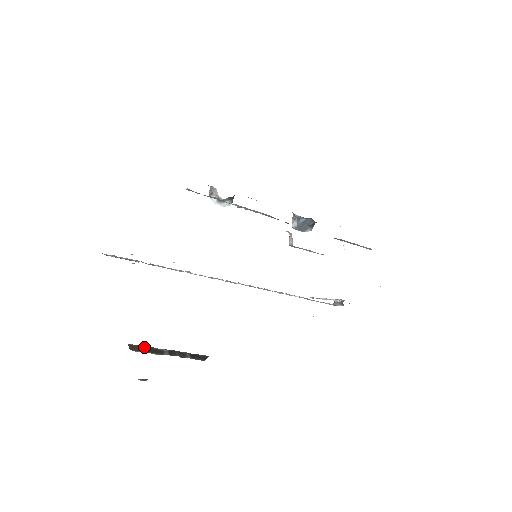
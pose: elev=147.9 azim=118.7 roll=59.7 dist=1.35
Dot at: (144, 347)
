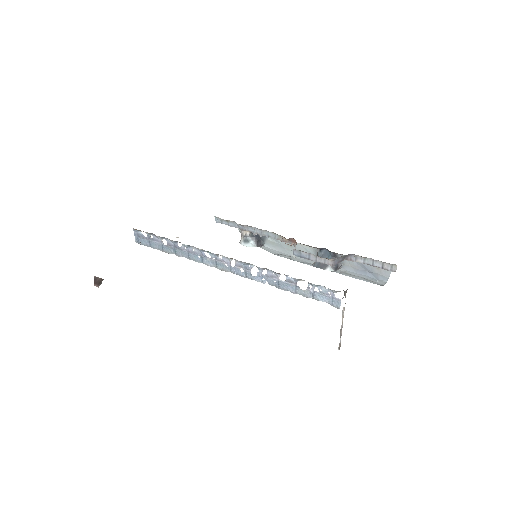
Dot at: occluded
